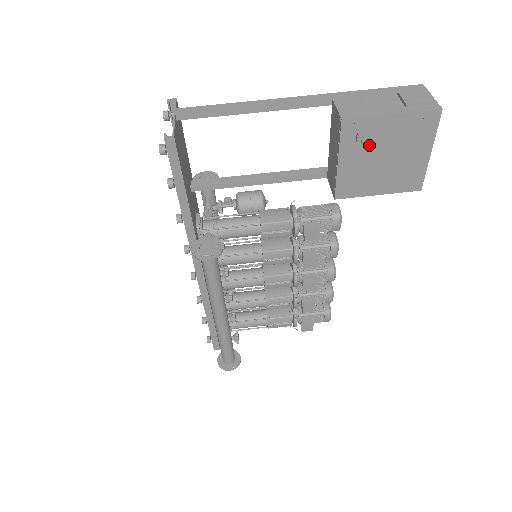
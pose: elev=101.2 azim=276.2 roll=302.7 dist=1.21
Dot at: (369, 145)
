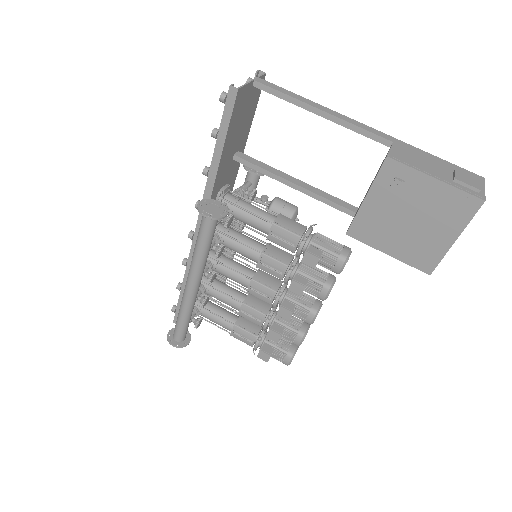
Dot at: (401, 197)
